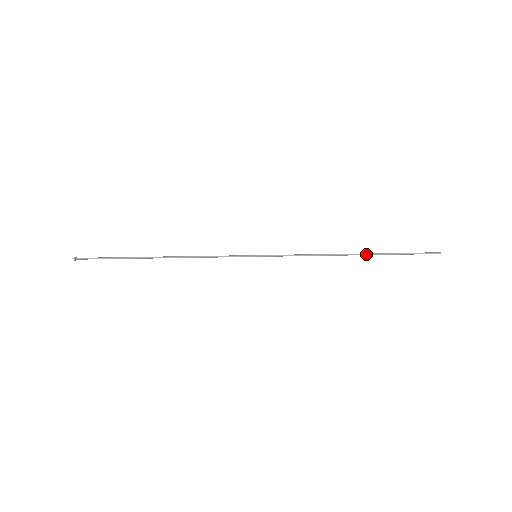
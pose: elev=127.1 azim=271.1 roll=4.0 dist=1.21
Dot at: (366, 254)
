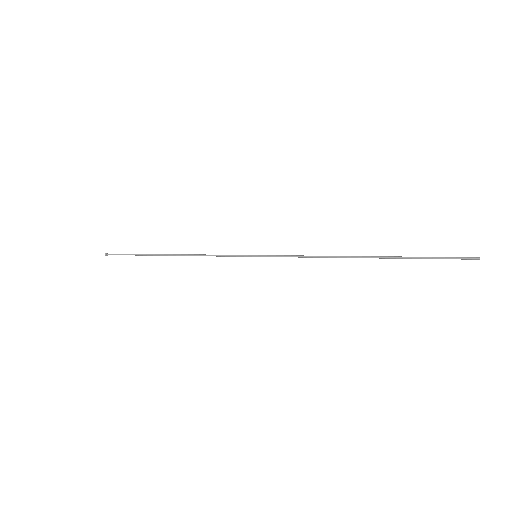
Dot at: (378, 256)
